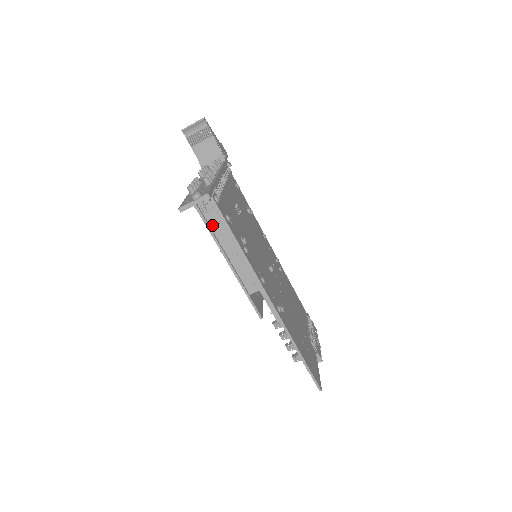
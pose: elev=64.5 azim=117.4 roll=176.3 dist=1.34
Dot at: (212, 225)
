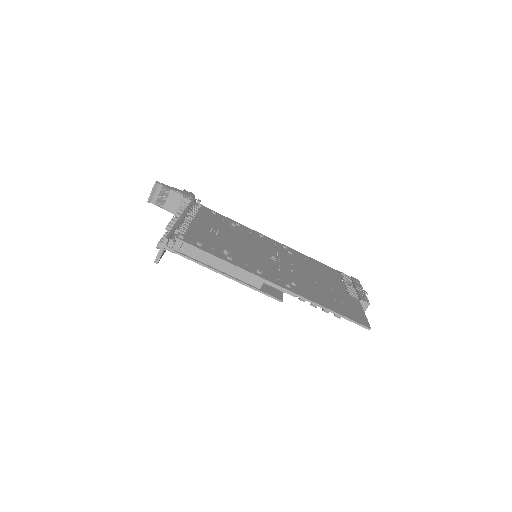
Dot at: (194, 257)
